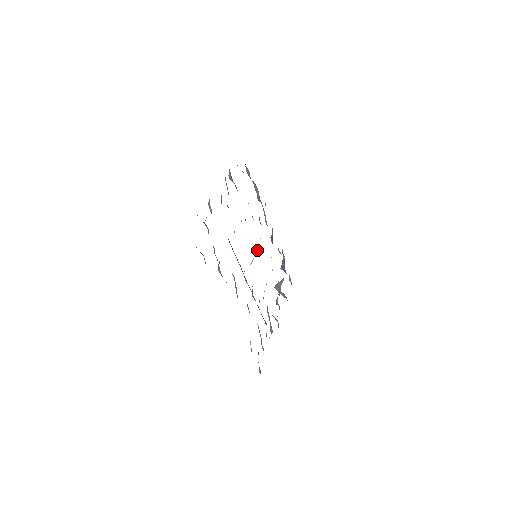
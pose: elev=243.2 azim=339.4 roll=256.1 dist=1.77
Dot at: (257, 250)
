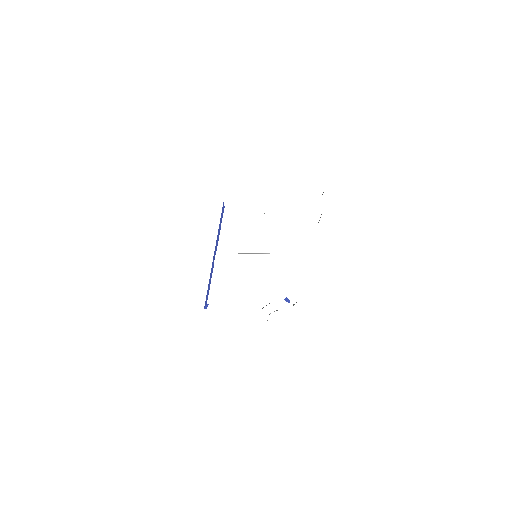
Dot at: occluded
